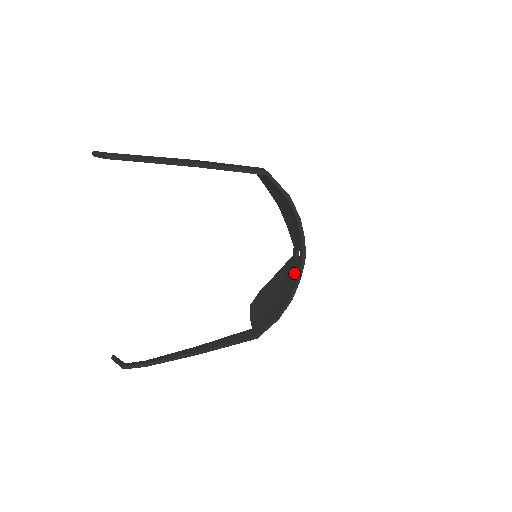
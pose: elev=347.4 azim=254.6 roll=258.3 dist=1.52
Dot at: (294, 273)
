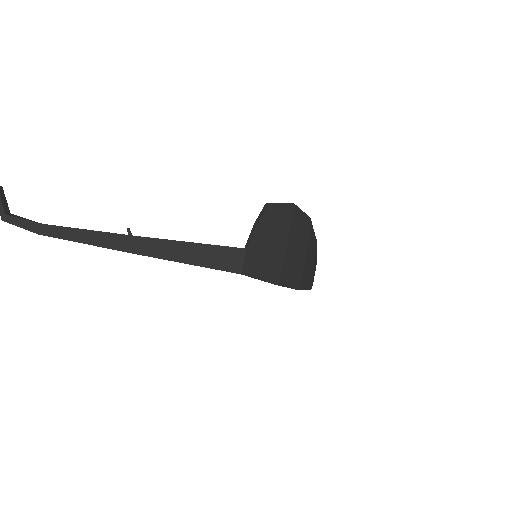
Dot at: occluded
